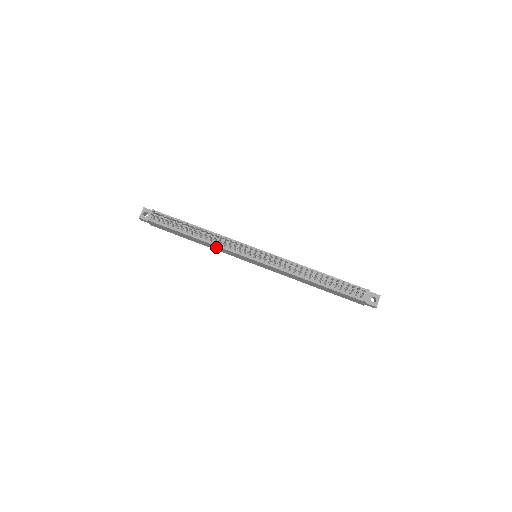
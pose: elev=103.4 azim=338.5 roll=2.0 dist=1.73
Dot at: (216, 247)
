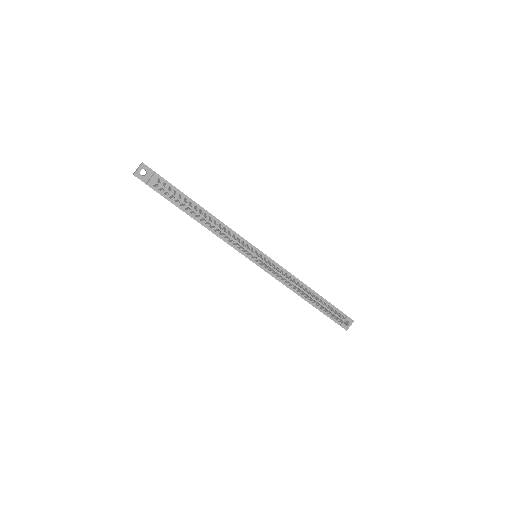
Dot at: occluded
